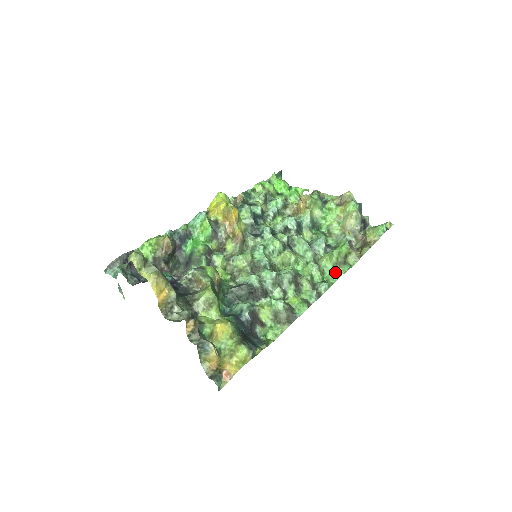
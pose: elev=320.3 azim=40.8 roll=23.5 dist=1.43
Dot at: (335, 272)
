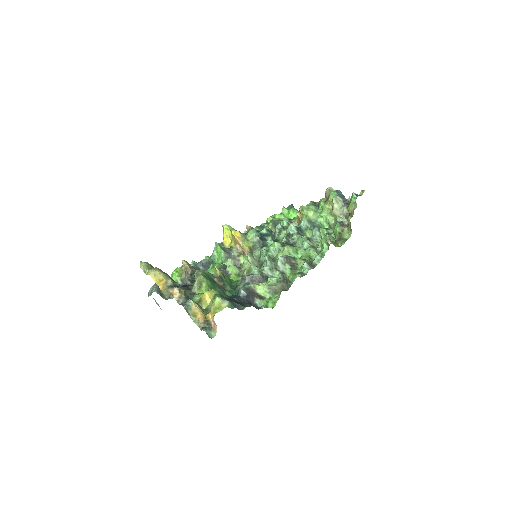
Dot at: (321, 244)
